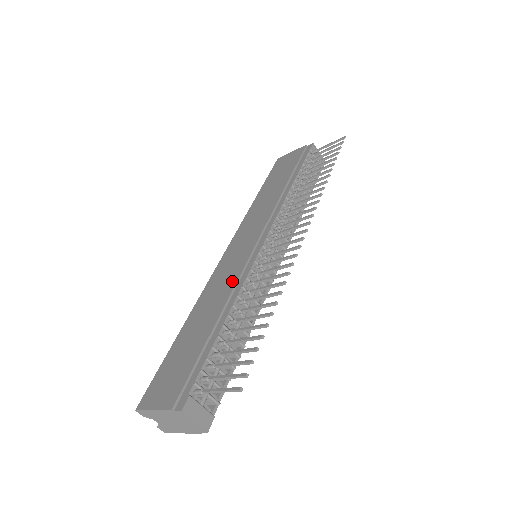
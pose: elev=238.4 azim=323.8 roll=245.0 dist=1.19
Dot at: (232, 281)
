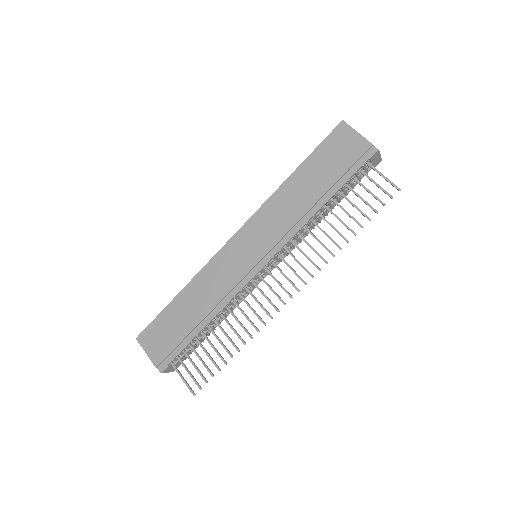
Dot at: (224, 289)
